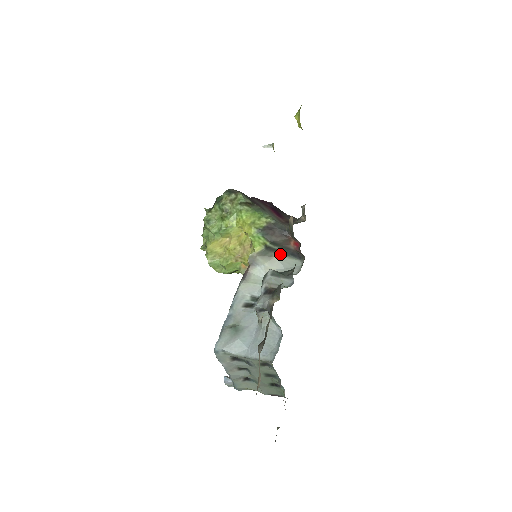
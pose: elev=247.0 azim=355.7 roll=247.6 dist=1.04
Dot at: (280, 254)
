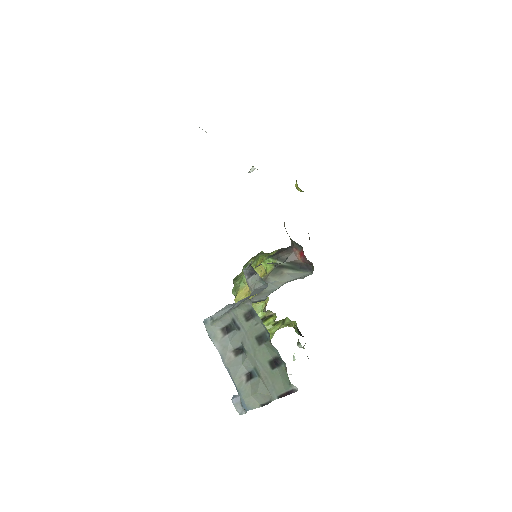
Dot at: (290, 270)
